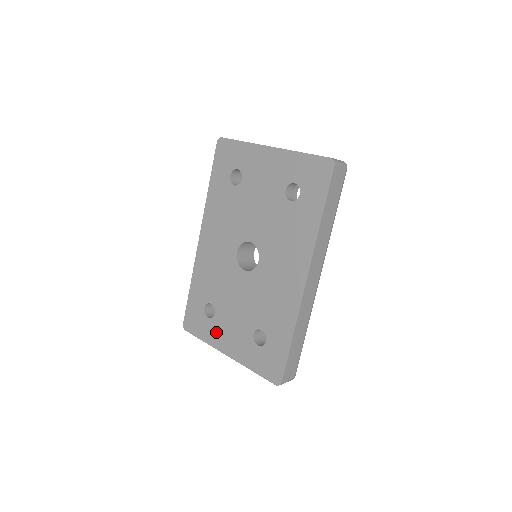
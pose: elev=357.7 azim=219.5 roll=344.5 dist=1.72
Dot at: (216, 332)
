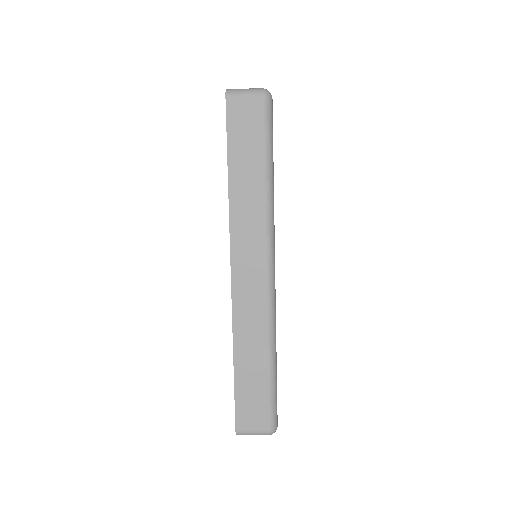
Dot at: occluded
